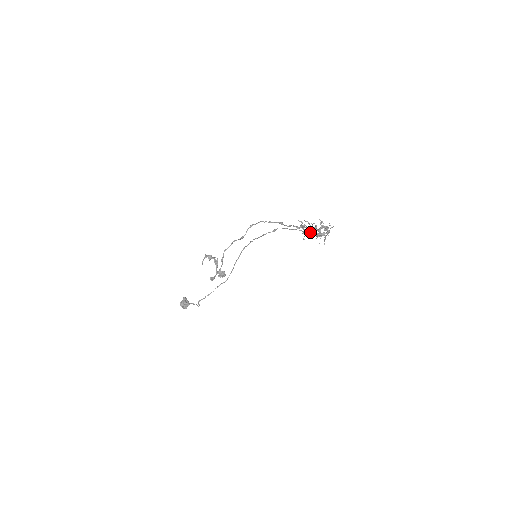
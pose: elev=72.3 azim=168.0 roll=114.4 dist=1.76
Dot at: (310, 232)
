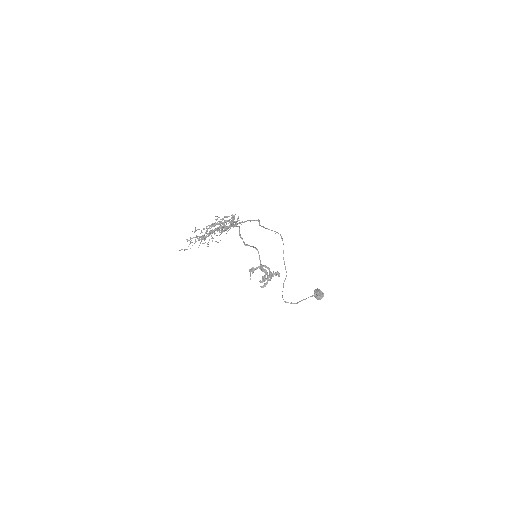
Dot at: occluded
